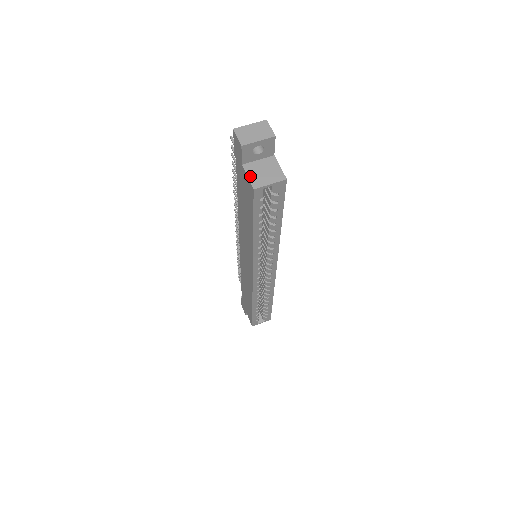
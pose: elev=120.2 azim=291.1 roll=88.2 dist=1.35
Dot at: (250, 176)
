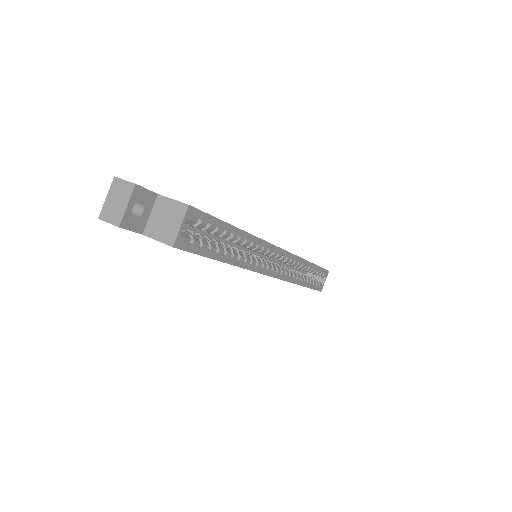
Dot at: (158, 238)
